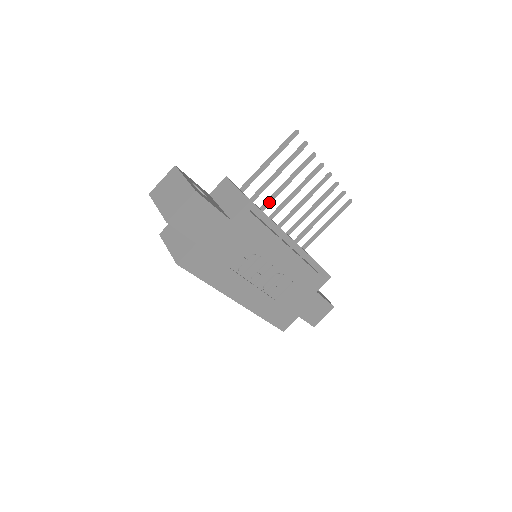
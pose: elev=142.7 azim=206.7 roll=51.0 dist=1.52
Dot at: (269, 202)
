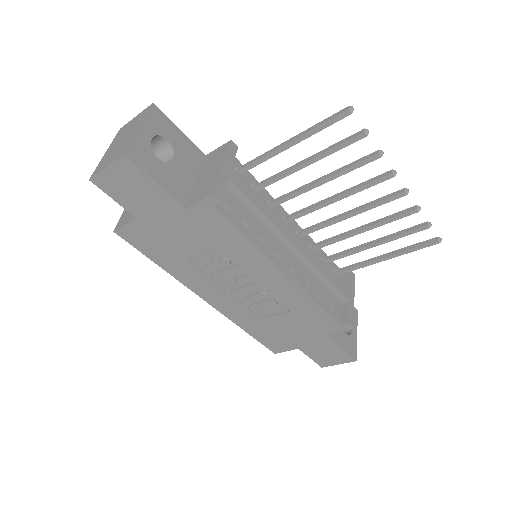
Dot at: (291, 196)
